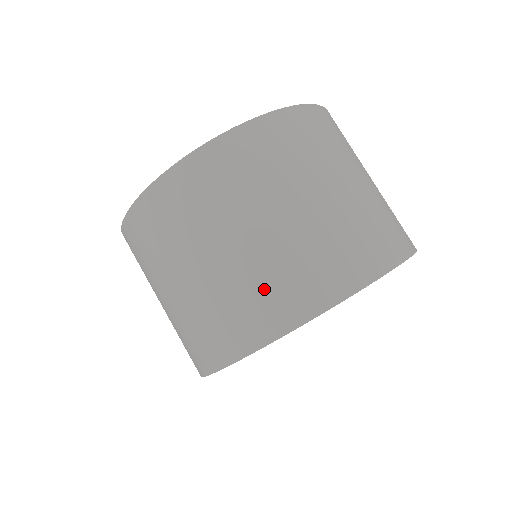
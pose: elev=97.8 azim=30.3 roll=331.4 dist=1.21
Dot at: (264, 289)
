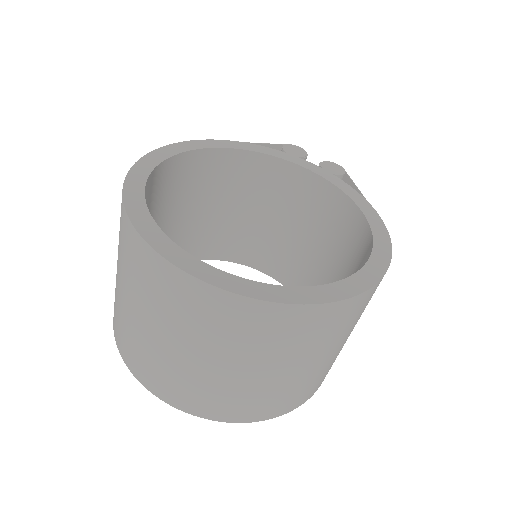
Dot at: (116, 308)
